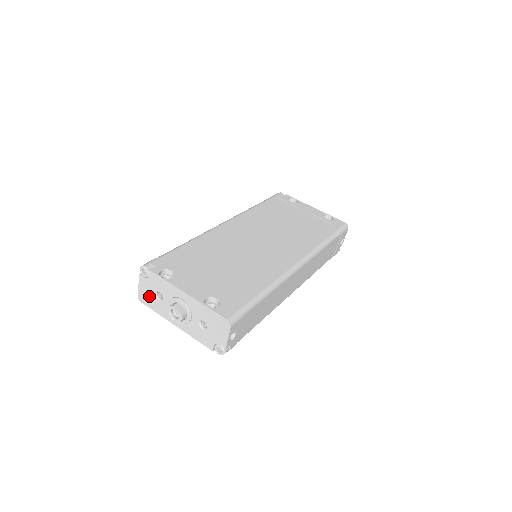
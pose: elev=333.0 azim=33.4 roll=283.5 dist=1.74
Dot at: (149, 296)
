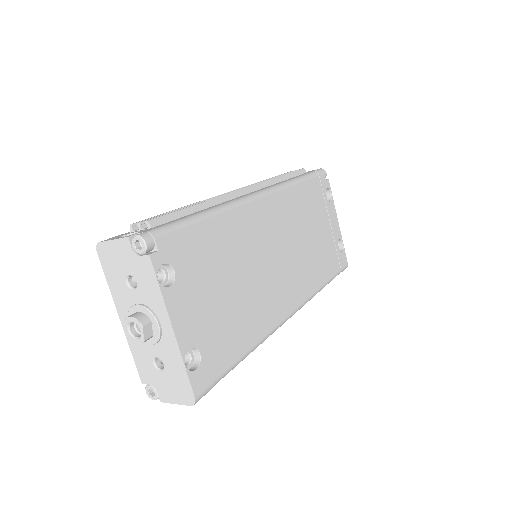
Dot at: (116, 264)
